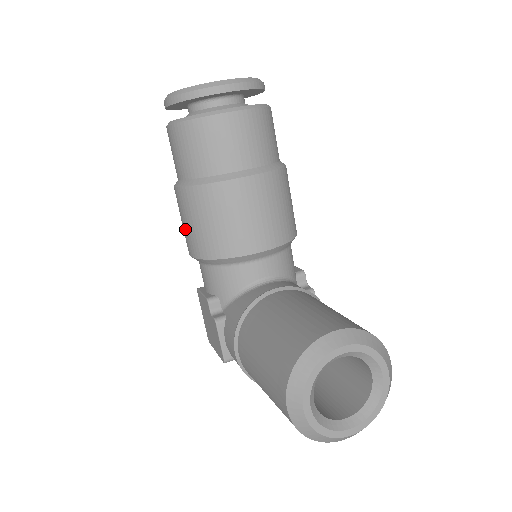
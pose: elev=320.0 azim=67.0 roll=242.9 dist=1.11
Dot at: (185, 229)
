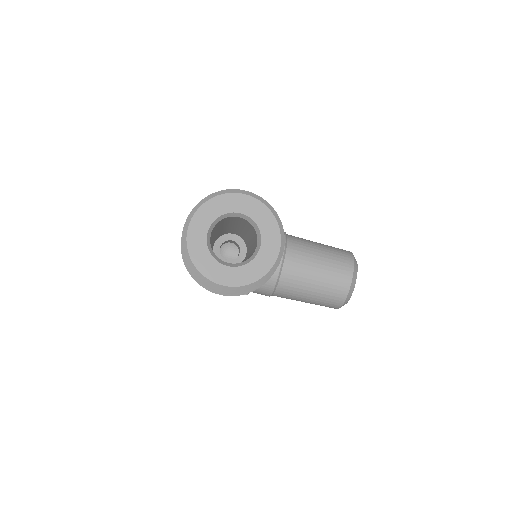
Dot at: occluded
